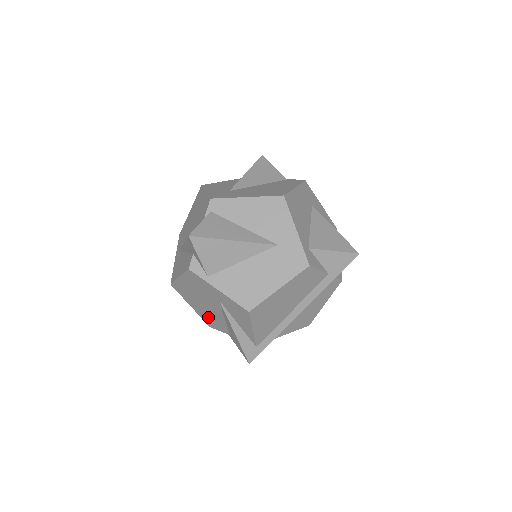
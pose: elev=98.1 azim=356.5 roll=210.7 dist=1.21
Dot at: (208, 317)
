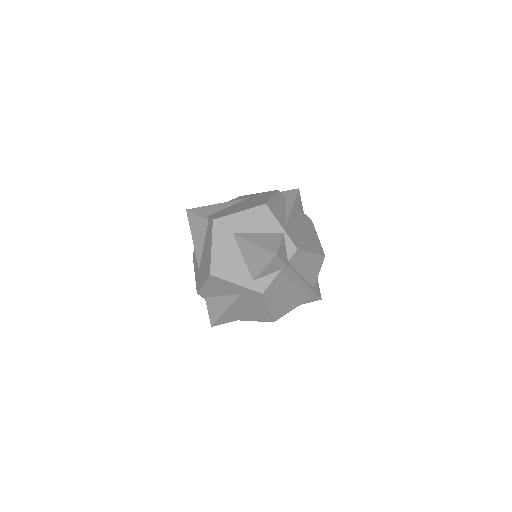
Dot at: occluded
